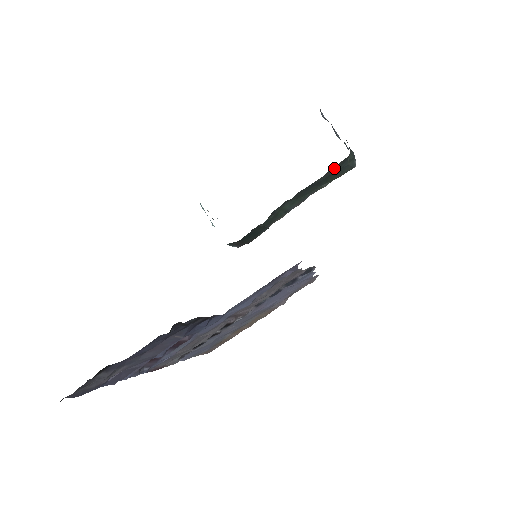
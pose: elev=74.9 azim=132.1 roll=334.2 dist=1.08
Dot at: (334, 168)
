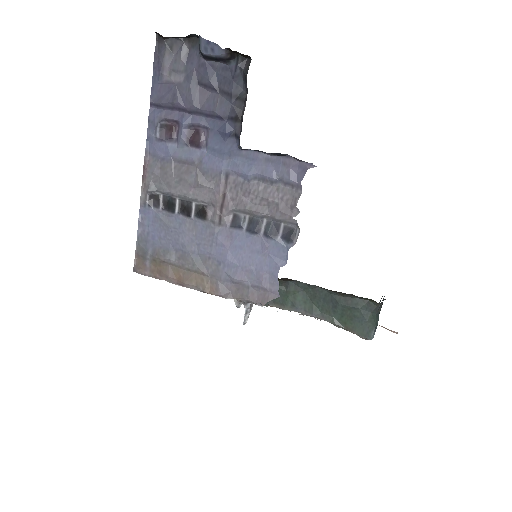
Dot at: (358, 301)
